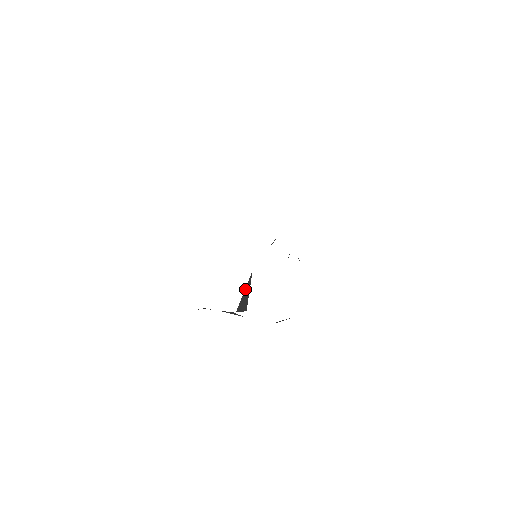
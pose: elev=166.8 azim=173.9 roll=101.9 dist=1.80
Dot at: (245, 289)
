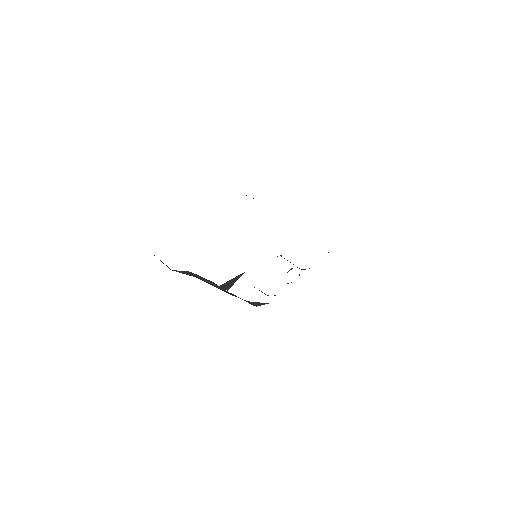
Dot at: (233, 278)
